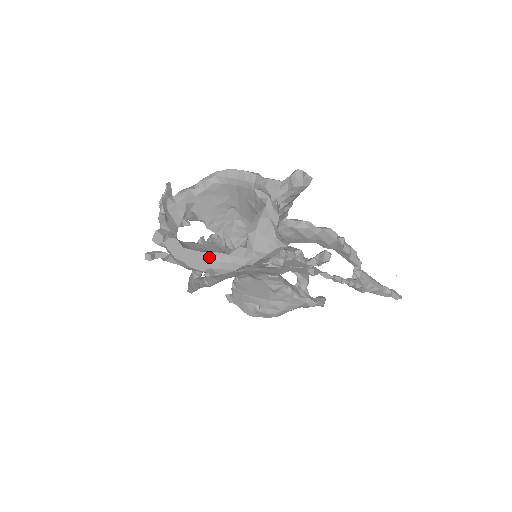
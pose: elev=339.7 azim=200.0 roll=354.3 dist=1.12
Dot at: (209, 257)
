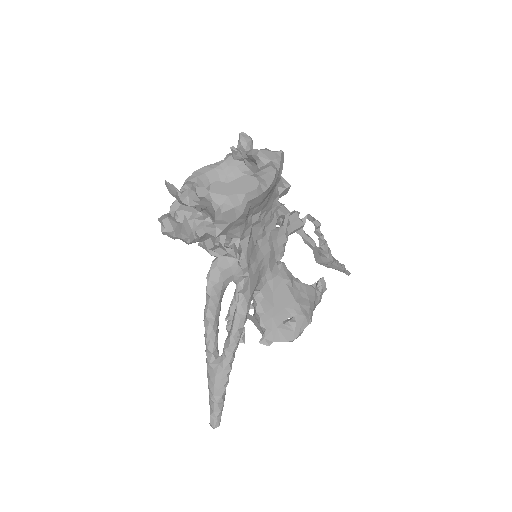
Dot at: (251, 176)
